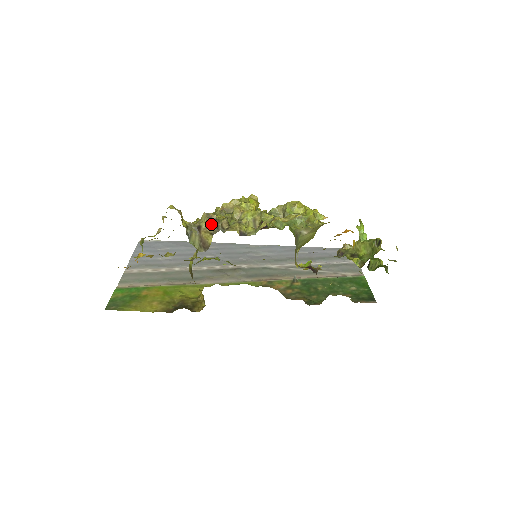
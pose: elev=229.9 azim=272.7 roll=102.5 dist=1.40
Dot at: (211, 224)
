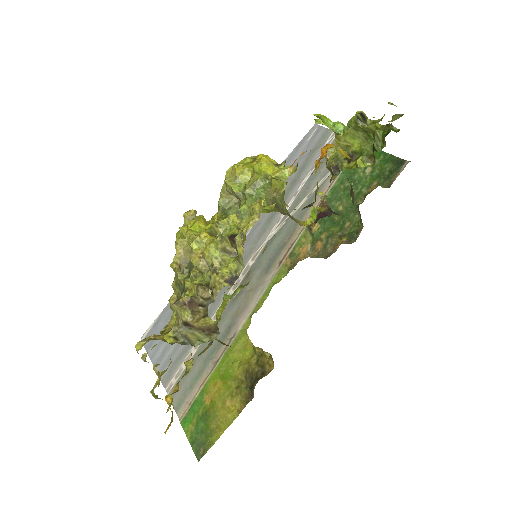
Dot at: (193, 310)
